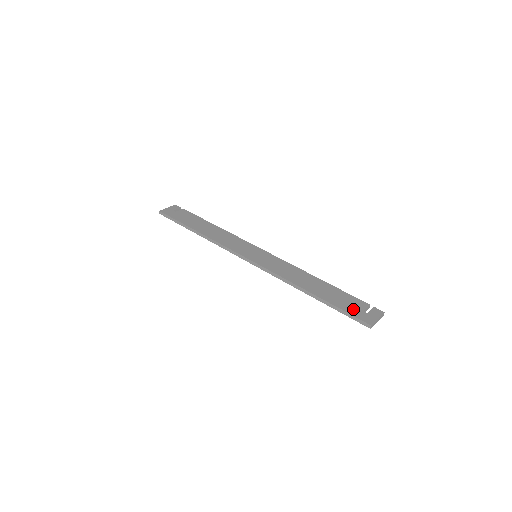
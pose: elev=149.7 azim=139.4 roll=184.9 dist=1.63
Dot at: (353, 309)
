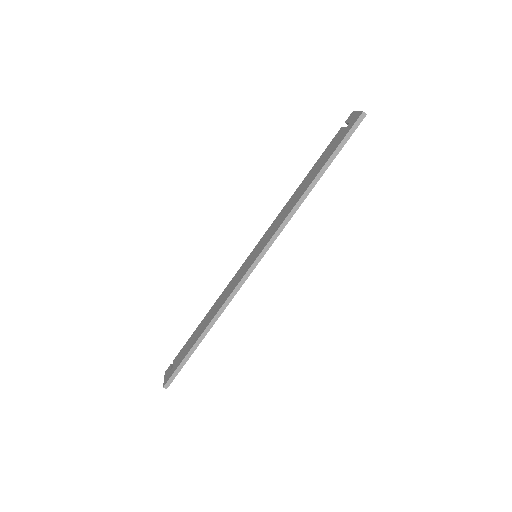
Dot at: (342, 136)
